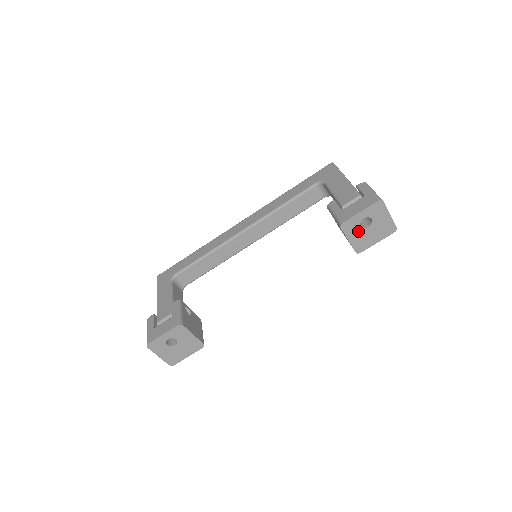
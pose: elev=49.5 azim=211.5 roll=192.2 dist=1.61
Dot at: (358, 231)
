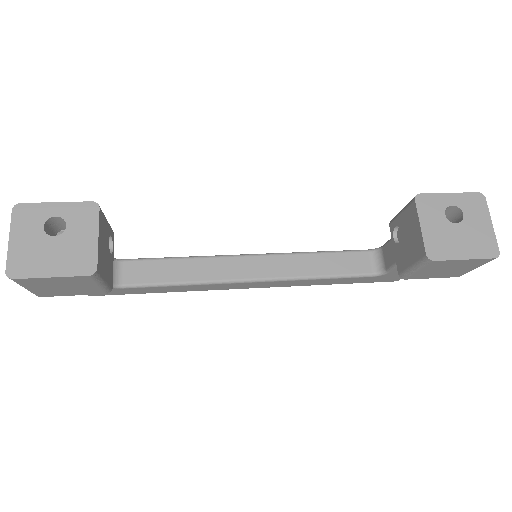
Dot at: (439, 221)
